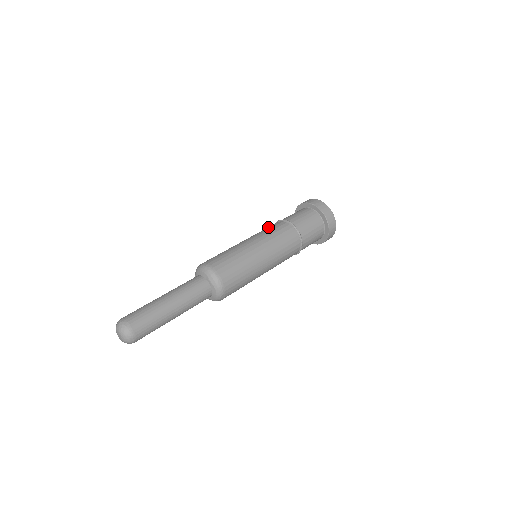
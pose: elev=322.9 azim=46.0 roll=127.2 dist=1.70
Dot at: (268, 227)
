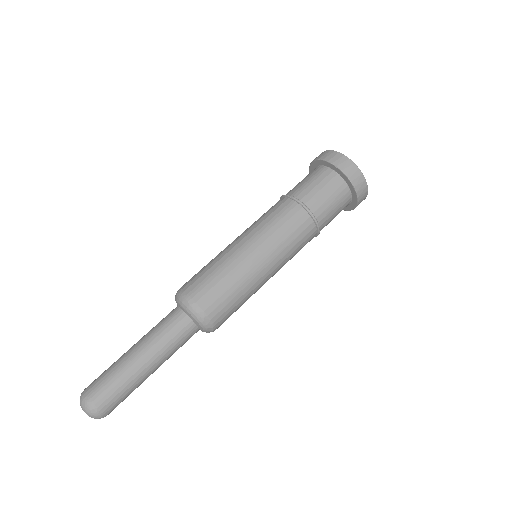
Dot at: occluded
